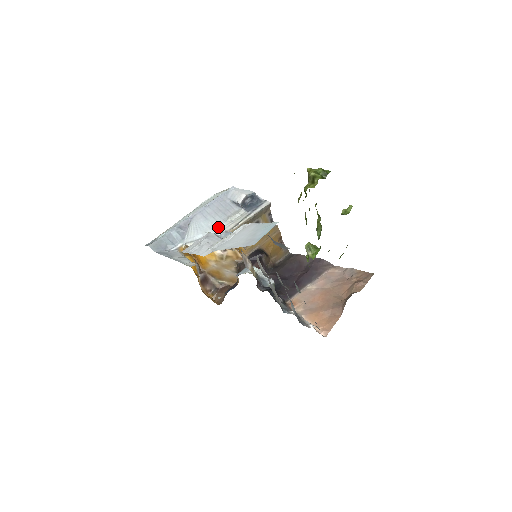
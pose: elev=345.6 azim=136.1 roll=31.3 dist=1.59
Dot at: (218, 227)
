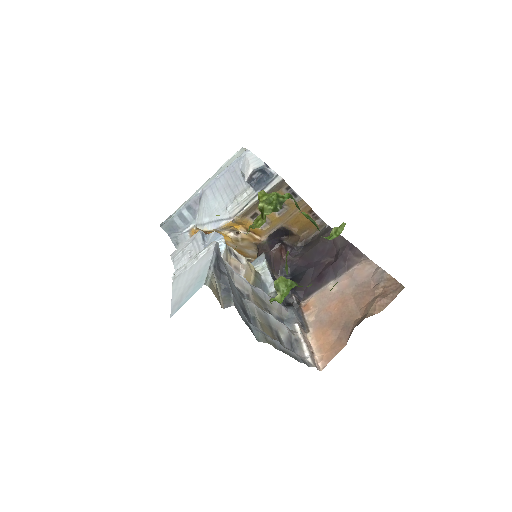
Dot at: (223, 211)
